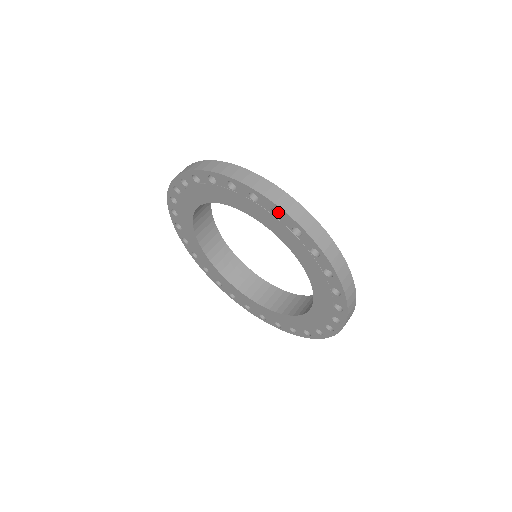
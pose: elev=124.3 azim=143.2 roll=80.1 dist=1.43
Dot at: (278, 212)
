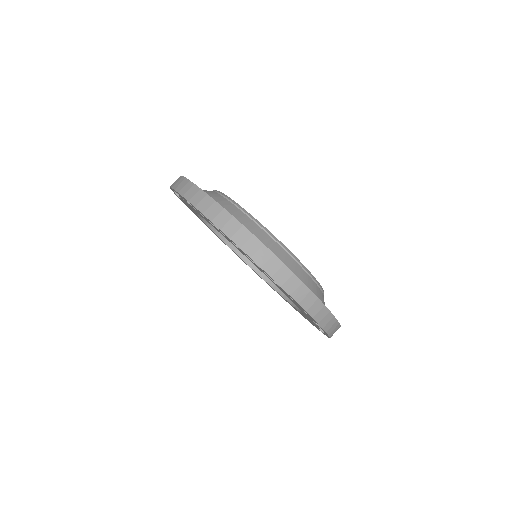
Dot at: occluded
